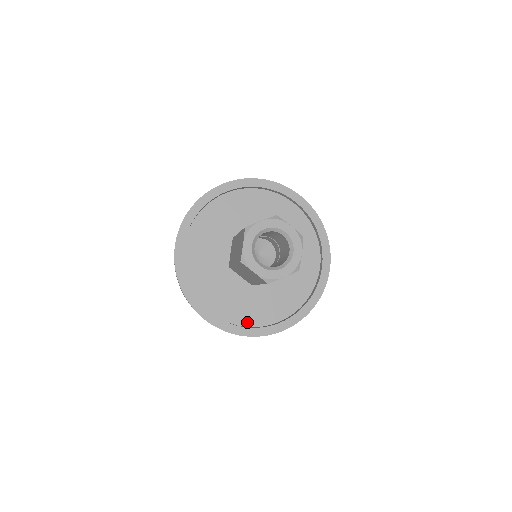
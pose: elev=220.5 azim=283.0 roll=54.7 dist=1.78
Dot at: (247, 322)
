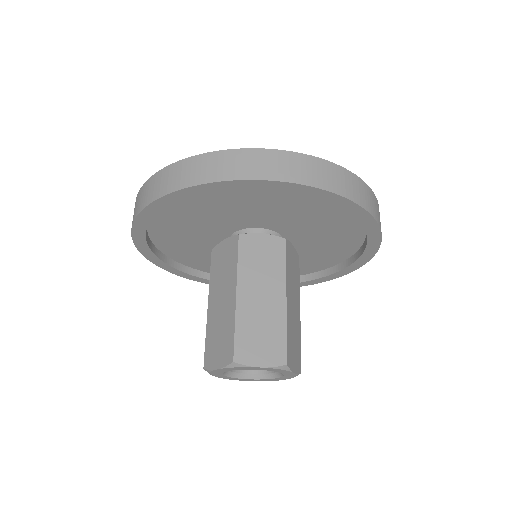
Dot at: occluded
